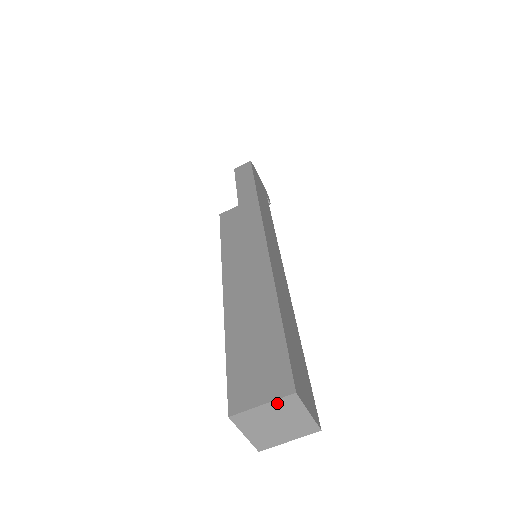
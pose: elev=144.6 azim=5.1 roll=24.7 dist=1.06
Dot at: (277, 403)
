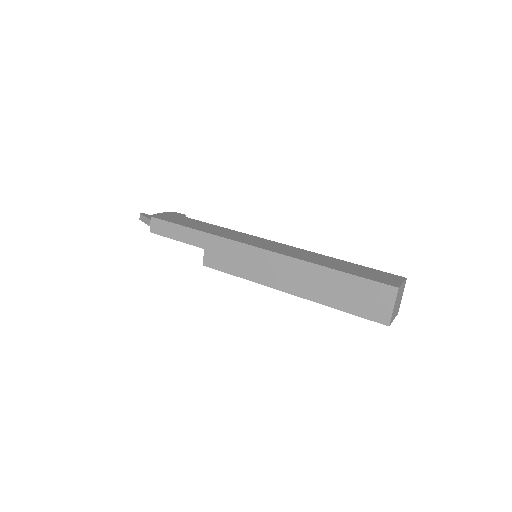
Dot at: (396, 299)
